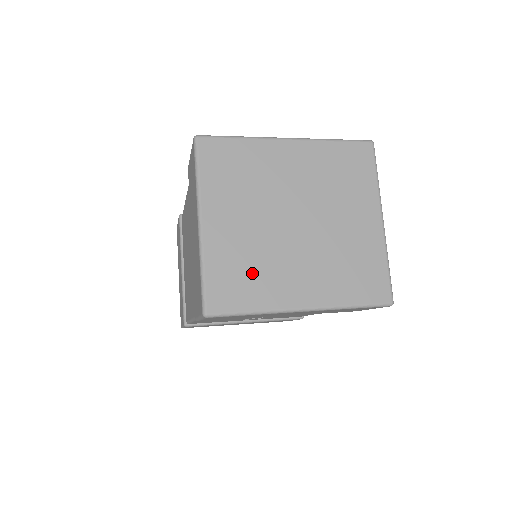
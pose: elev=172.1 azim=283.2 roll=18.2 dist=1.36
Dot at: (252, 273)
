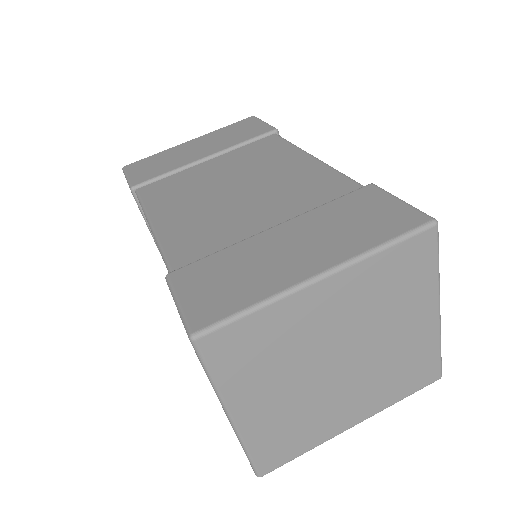
Dot at: (299, 428)
